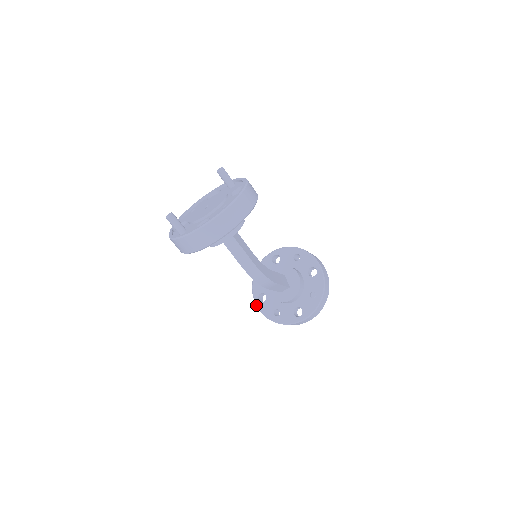
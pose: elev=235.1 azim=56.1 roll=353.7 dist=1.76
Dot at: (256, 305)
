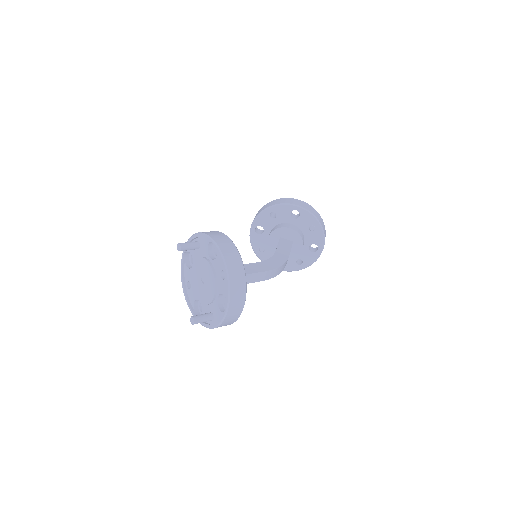
Dot at: occluded
